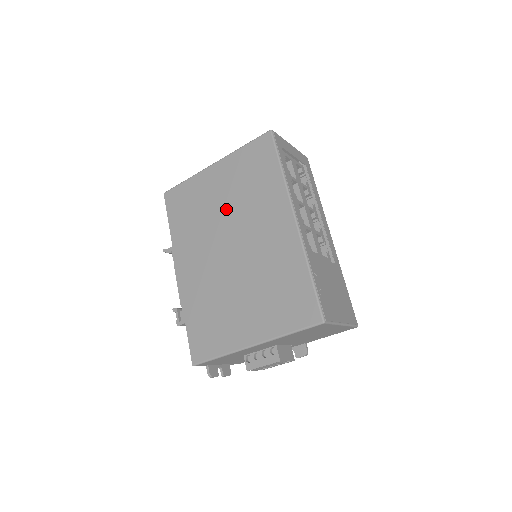
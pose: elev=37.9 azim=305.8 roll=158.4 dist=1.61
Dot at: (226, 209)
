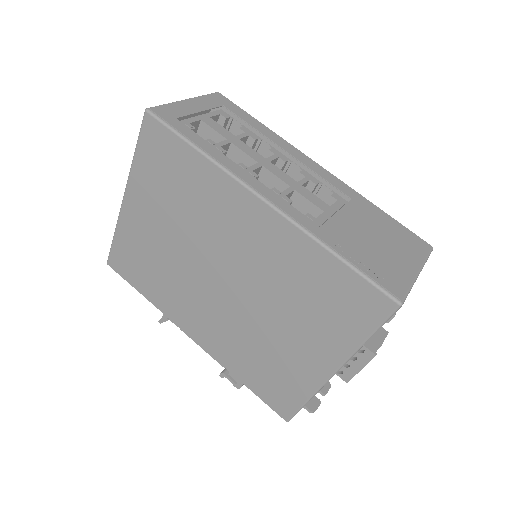
Dot at: (180, 240)
